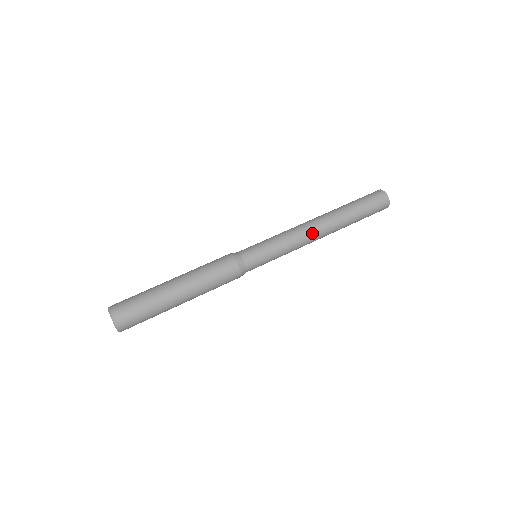
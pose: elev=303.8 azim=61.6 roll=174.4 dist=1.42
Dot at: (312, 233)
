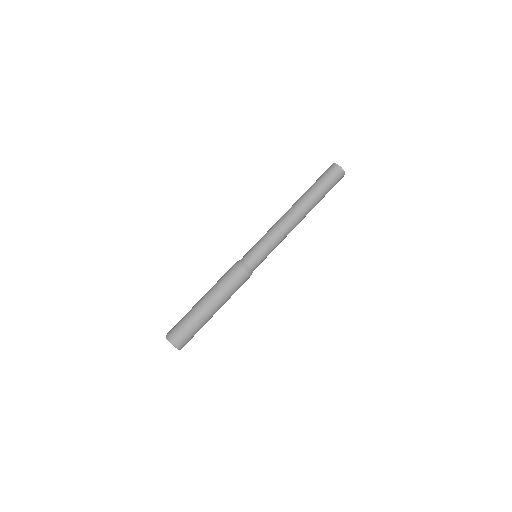
Dot at: (294, 226)
